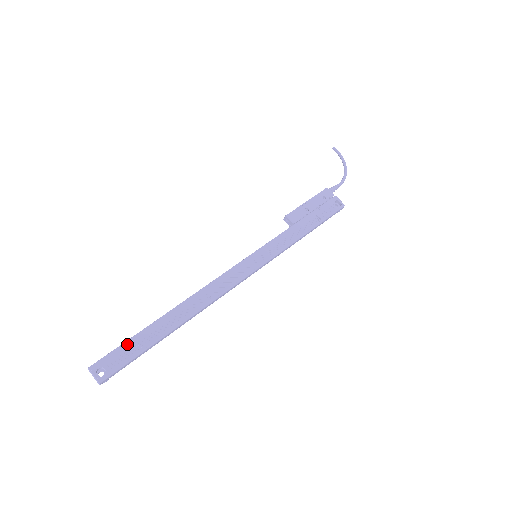
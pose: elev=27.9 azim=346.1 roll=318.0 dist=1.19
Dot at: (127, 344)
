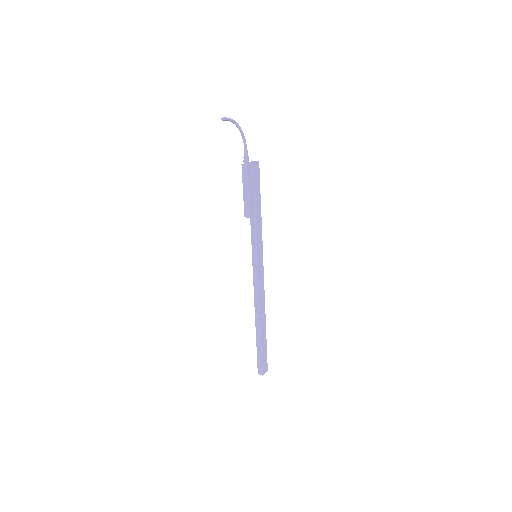
Dot at: (263, 354)
